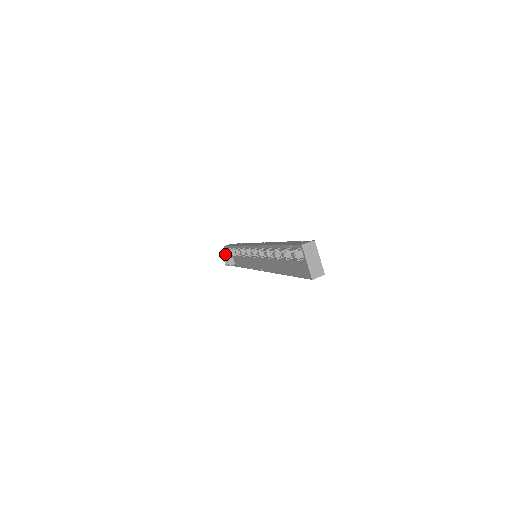
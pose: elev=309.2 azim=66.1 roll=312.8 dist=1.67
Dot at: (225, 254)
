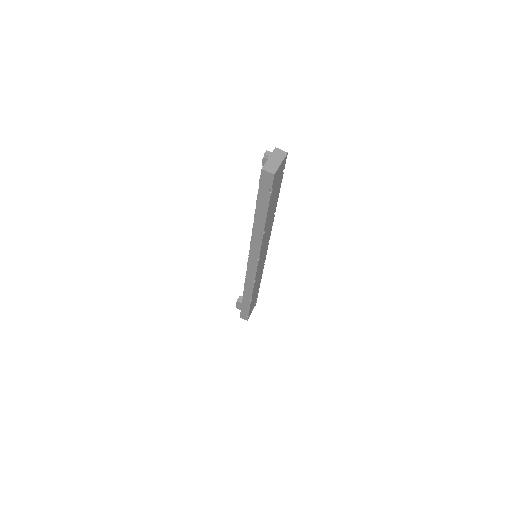
Dot at: occluded
